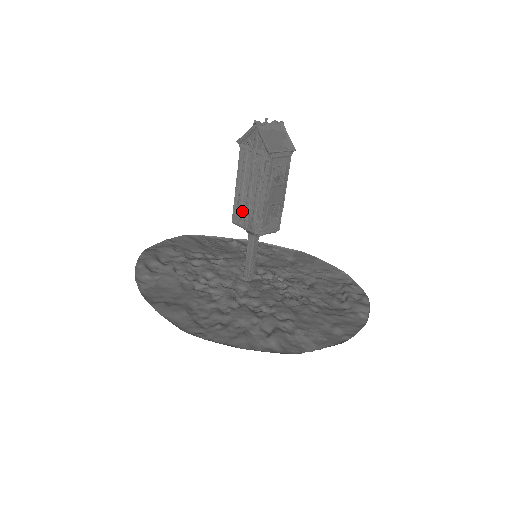
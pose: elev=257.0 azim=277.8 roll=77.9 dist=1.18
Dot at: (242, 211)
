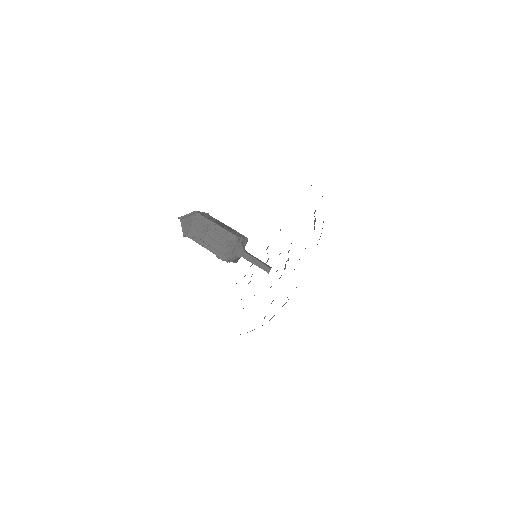
Dot at: (221, 249)
